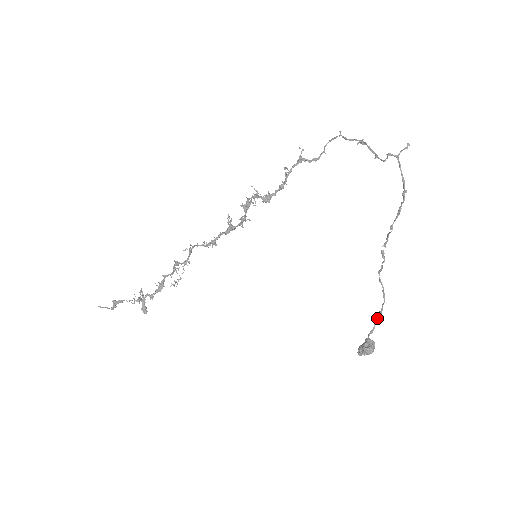
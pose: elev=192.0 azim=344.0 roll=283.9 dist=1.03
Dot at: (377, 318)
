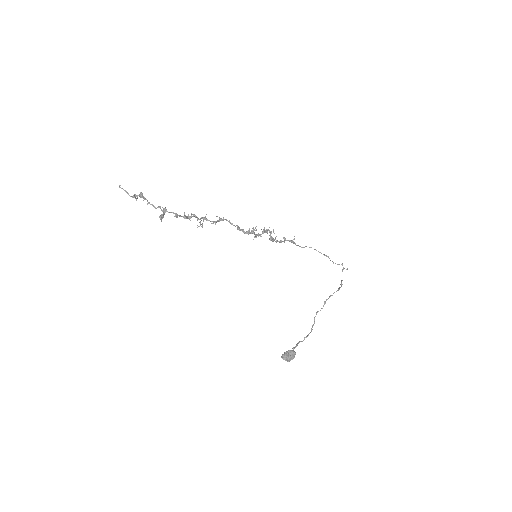
Dot at: occluded
